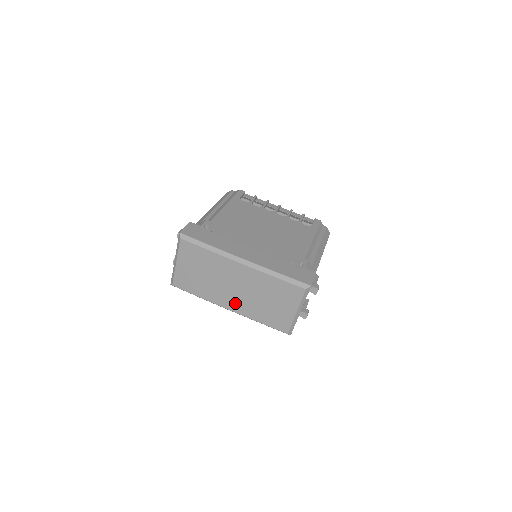
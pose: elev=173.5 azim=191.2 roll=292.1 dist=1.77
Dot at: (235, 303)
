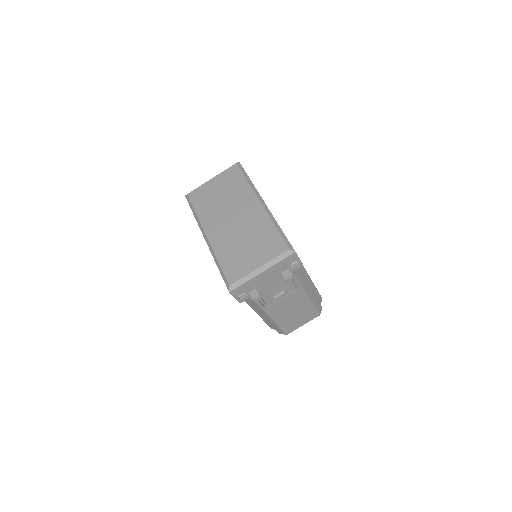
Dot at: (218, 232)
